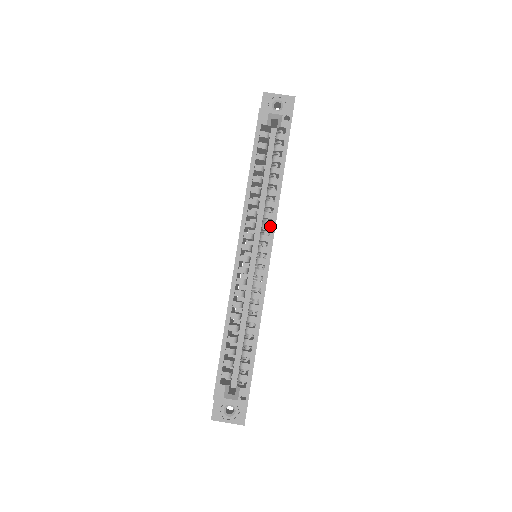
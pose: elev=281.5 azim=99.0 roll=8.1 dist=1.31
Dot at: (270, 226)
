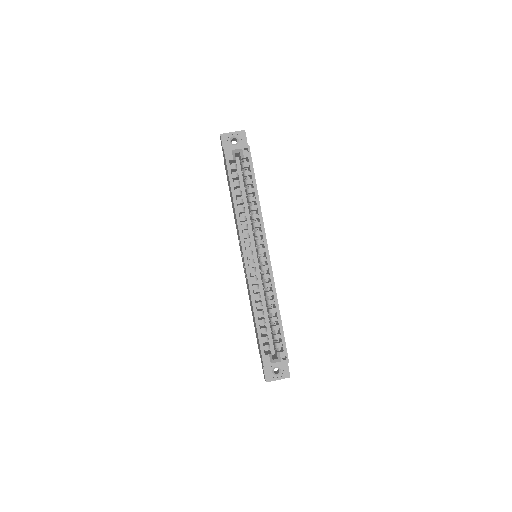
Dot at: (261, 232)
